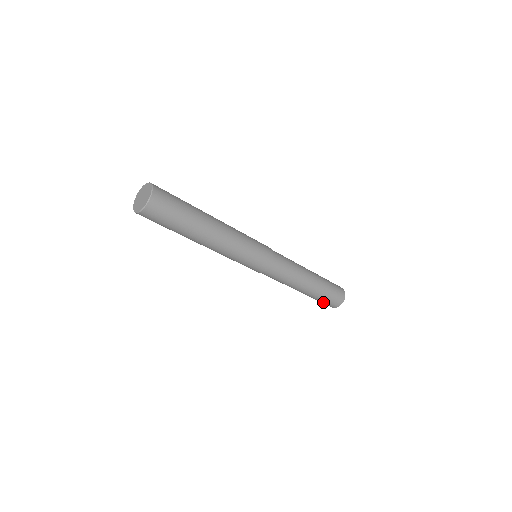
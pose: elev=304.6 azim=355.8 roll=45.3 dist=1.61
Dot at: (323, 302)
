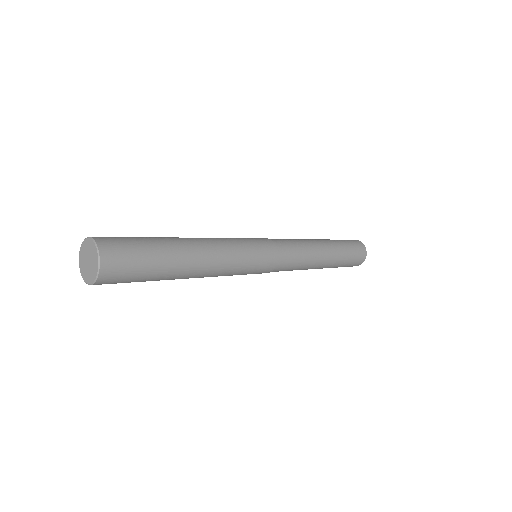
Dot at: occluded
